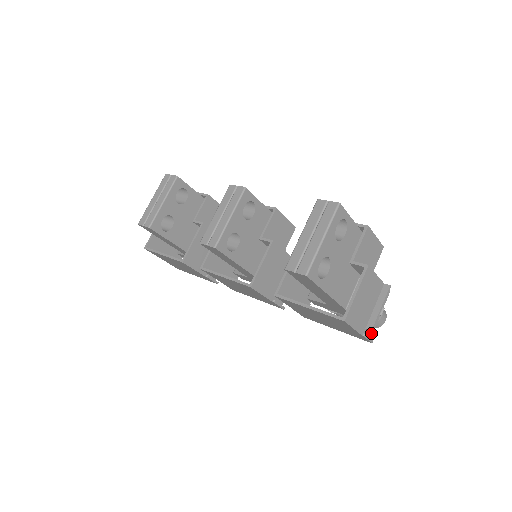
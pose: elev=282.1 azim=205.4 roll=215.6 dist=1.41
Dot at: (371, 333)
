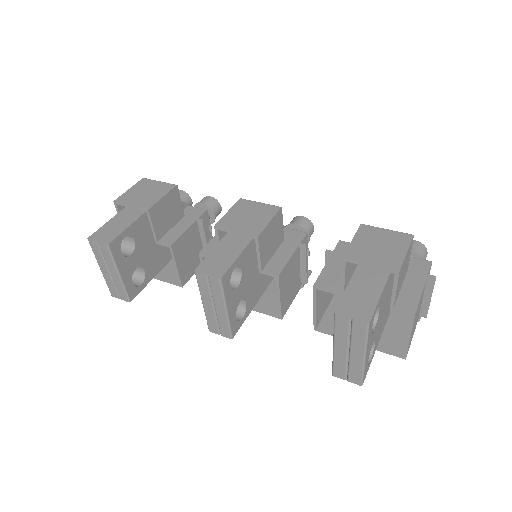
Dot at: occluded
